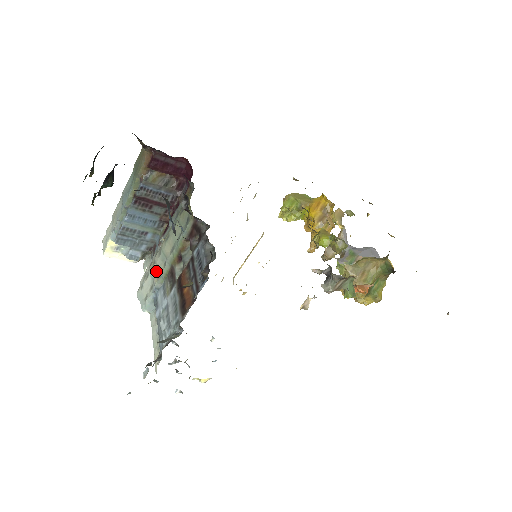
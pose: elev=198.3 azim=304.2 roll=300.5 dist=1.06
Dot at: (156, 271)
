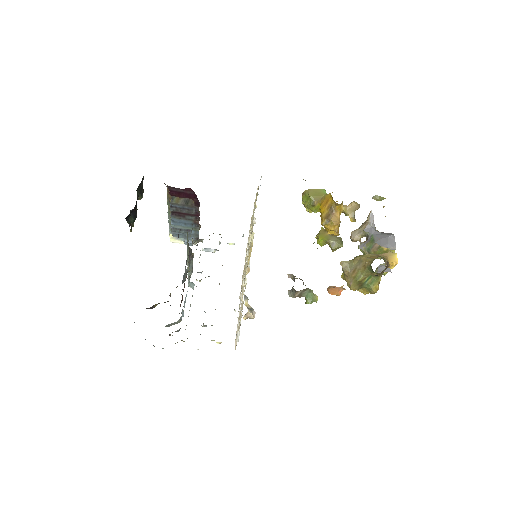
Dot at: occluded
